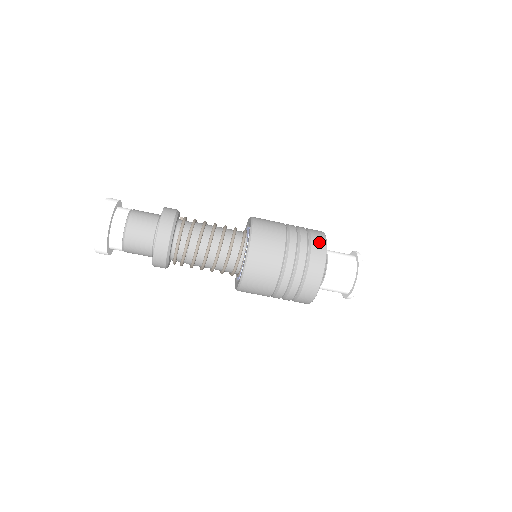
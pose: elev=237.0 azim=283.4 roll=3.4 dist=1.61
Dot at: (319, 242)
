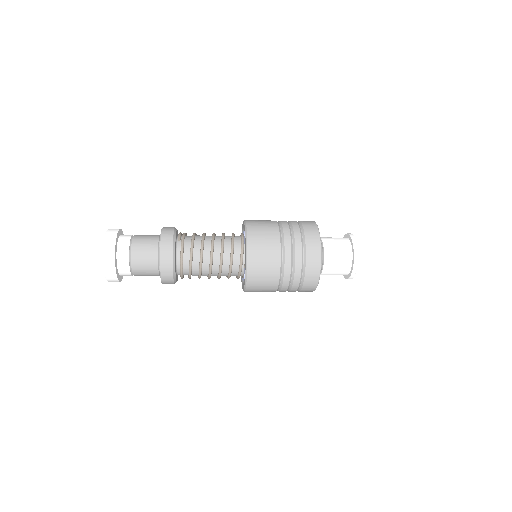
Dot at: (313, 265)
